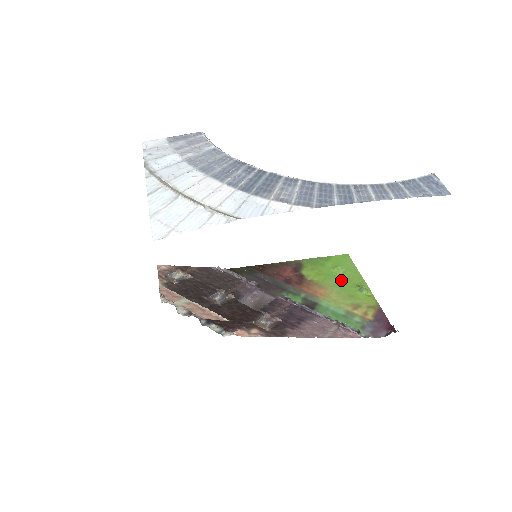
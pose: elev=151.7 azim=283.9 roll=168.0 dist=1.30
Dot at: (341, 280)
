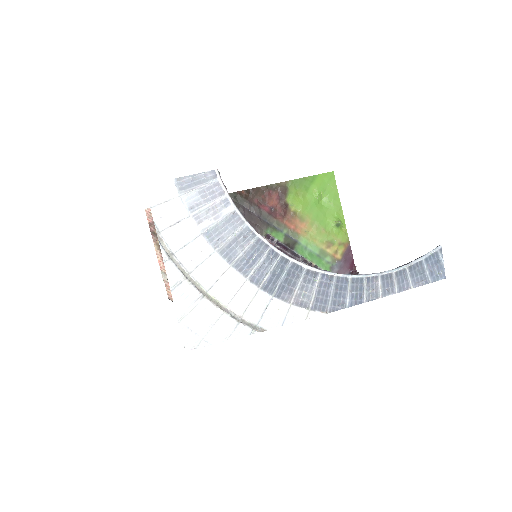
Dot at: (321, 210)
